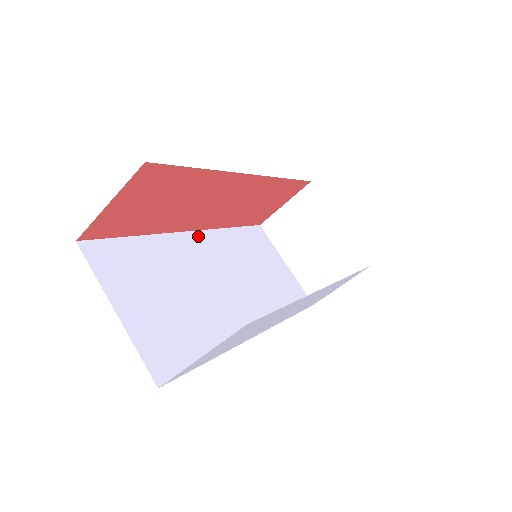
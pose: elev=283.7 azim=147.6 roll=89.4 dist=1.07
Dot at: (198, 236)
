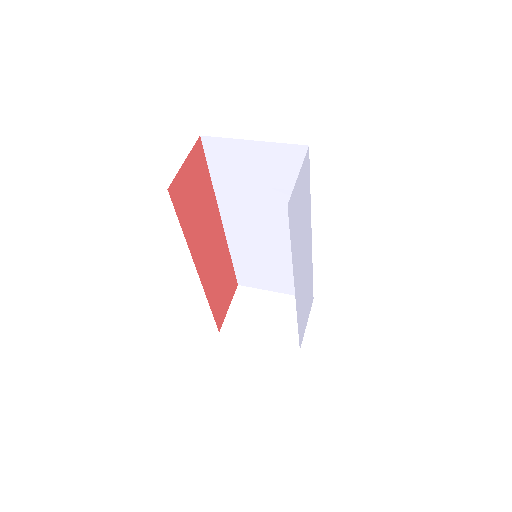
Dot at: occluded
